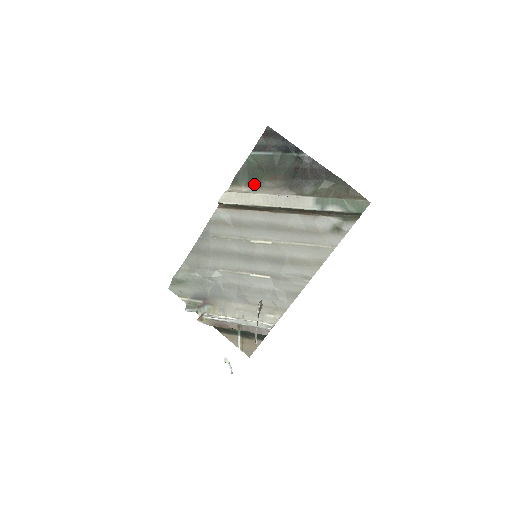
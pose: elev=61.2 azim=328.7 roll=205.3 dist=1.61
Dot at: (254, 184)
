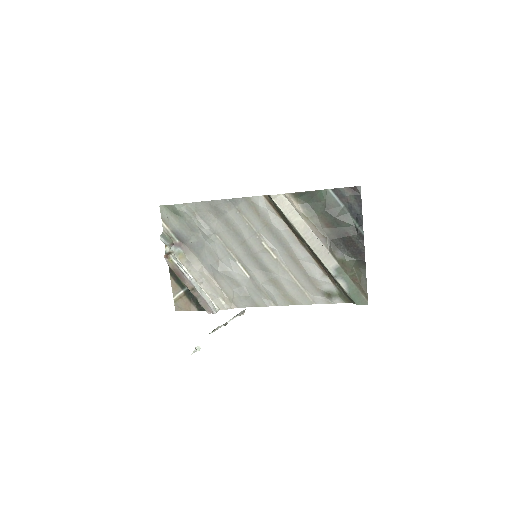
Dot at: (308, 211)
